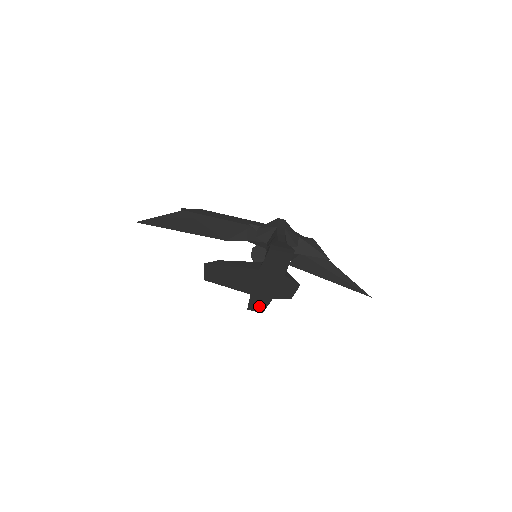
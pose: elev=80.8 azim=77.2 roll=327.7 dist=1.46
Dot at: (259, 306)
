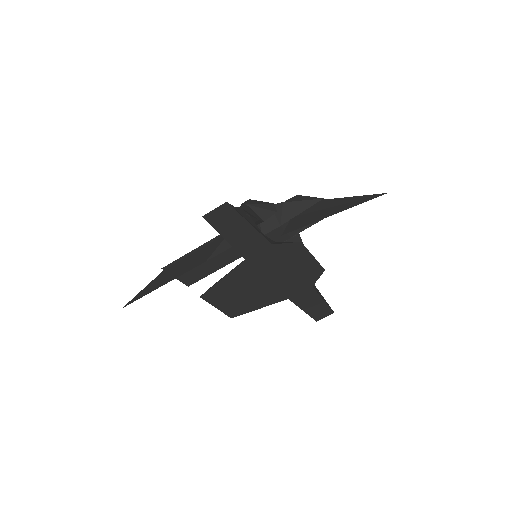
Dot at: (318, 307)
